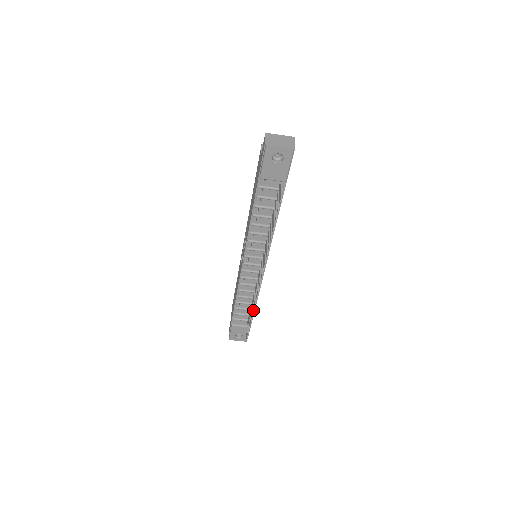
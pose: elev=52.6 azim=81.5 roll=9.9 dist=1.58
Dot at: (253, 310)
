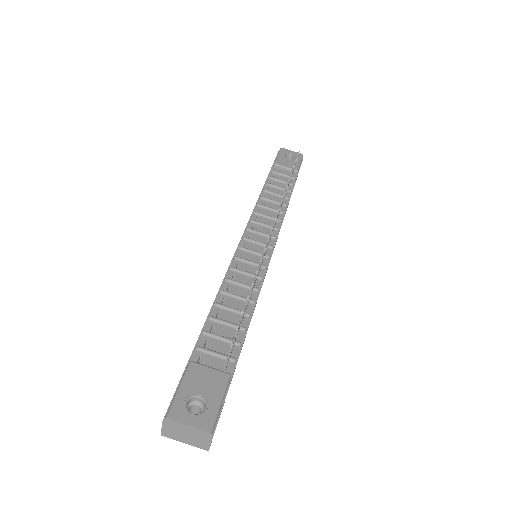
Dot at: occluded
